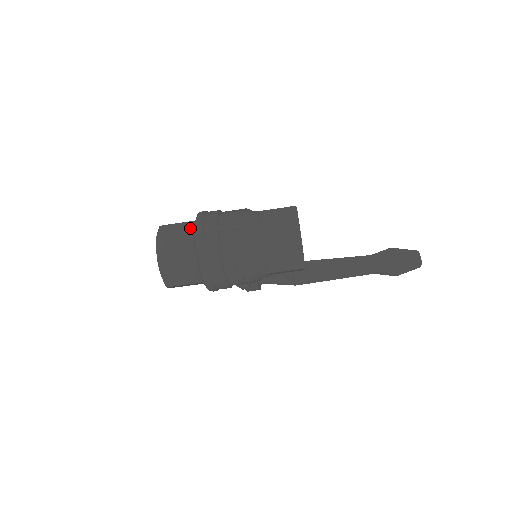
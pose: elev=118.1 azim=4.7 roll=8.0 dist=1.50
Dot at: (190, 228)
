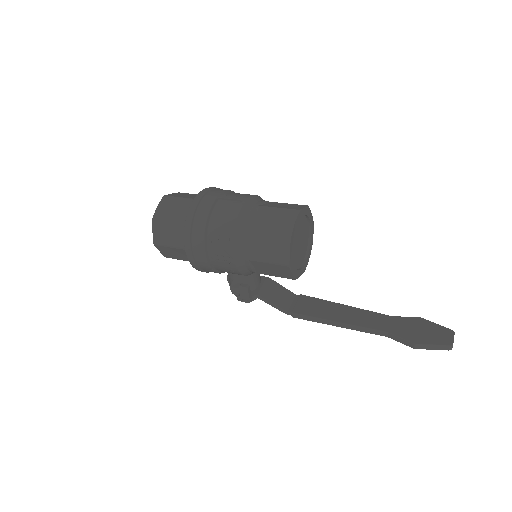
Dot at: occluded
